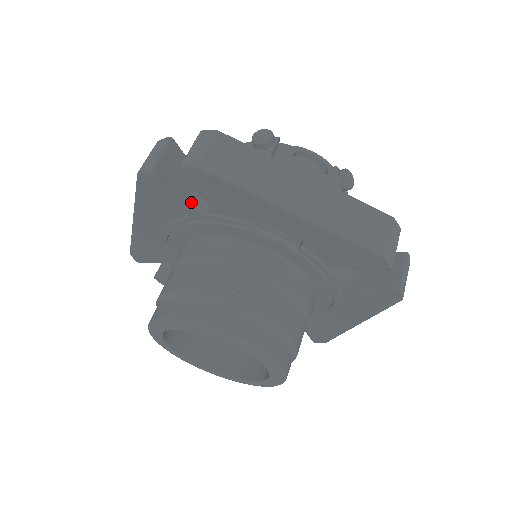
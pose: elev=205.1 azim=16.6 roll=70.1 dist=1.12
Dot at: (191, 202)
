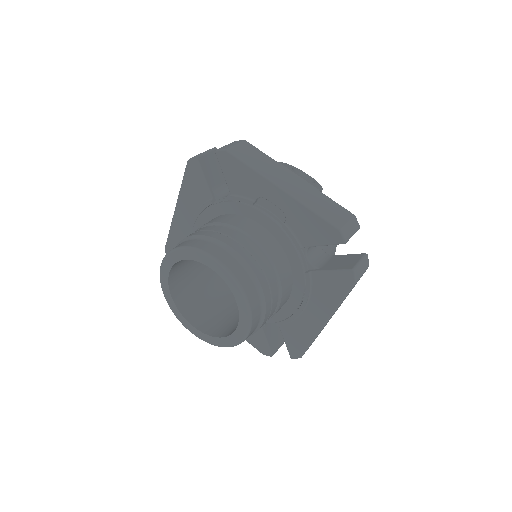
Dot at: (217, 191)
